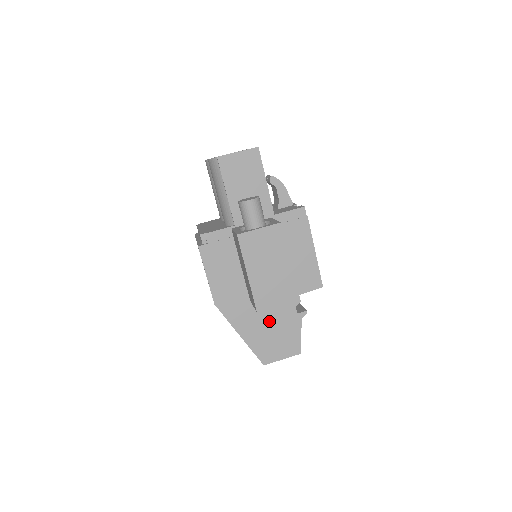
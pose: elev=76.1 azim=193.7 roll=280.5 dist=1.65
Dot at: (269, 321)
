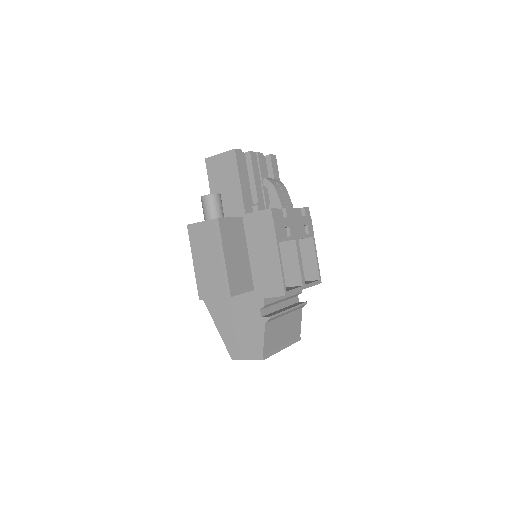
Dot at: (237, 317)
